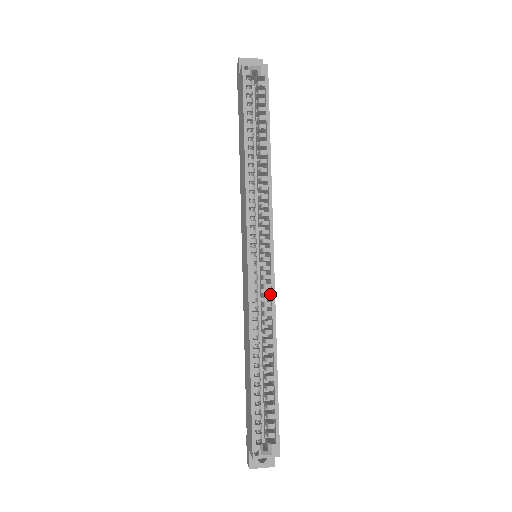
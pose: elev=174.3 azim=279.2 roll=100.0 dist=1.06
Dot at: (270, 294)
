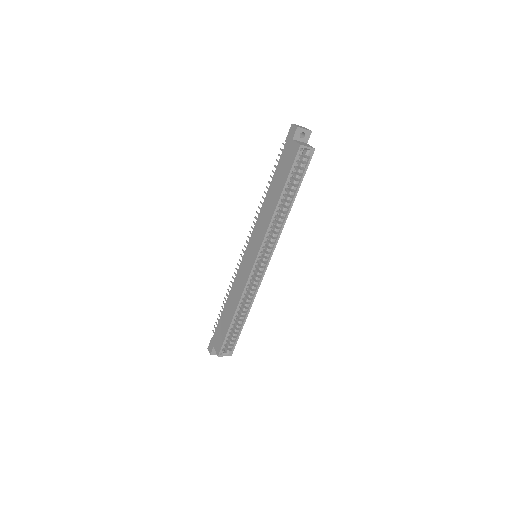
Dot at: (258, 283)
